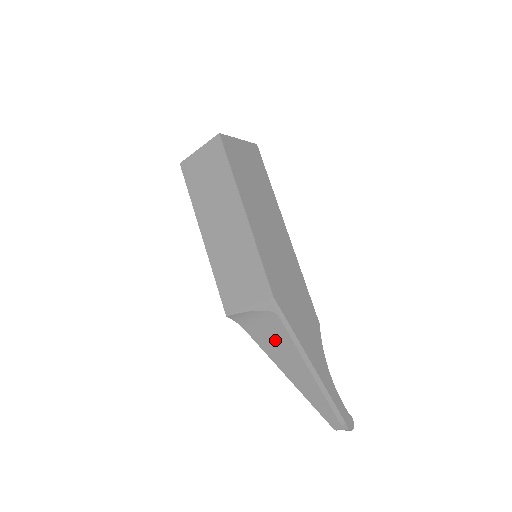
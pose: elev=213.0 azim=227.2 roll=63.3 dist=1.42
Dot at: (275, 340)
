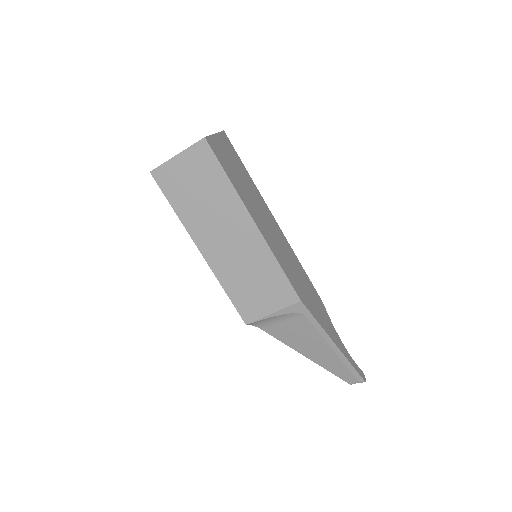
Dot at: (298, 333)
